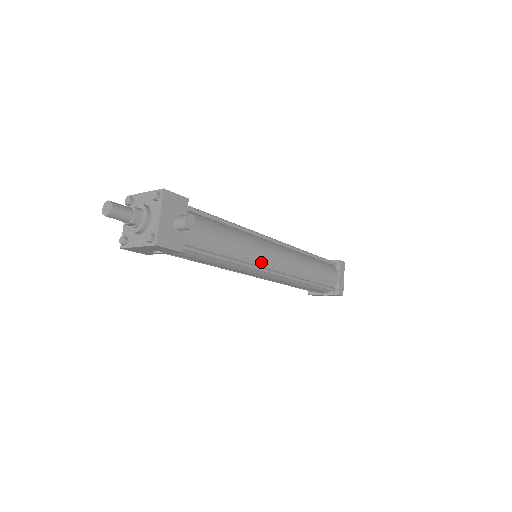
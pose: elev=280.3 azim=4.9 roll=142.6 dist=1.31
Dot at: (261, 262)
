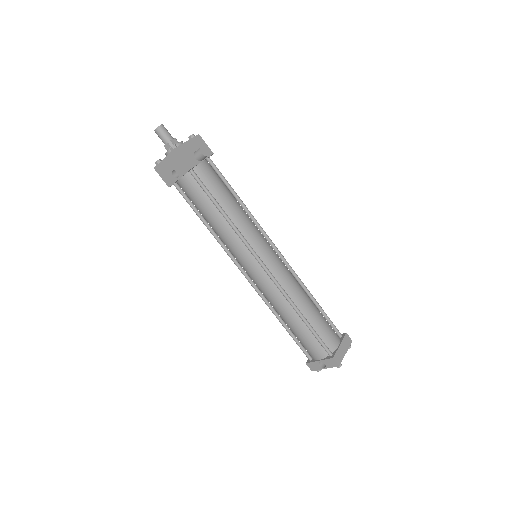
Dot at: (255, 246)
